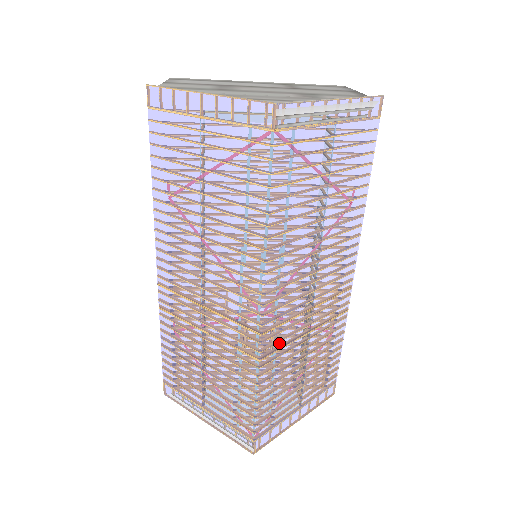
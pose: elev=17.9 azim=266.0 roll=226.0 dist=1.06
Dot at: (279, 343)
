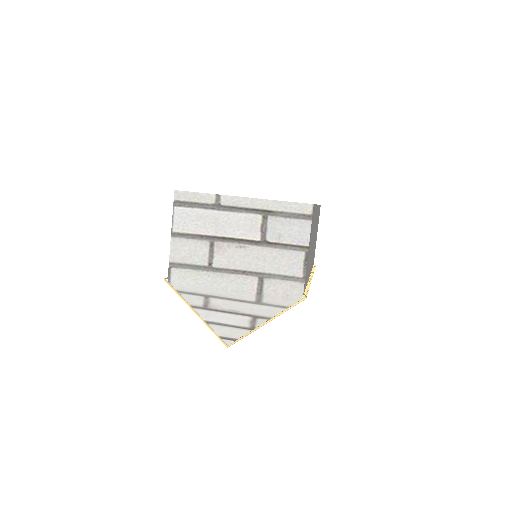
Dot at: occluded
